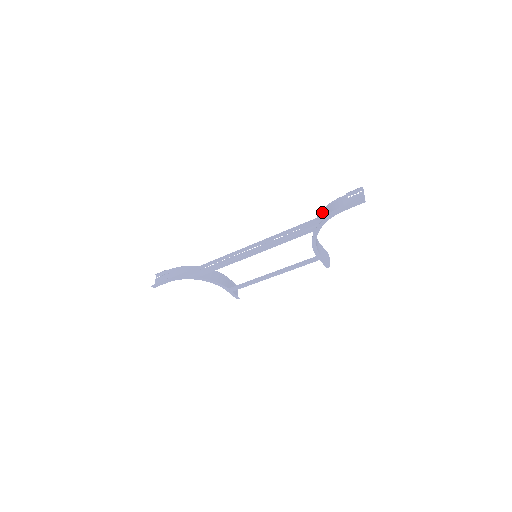
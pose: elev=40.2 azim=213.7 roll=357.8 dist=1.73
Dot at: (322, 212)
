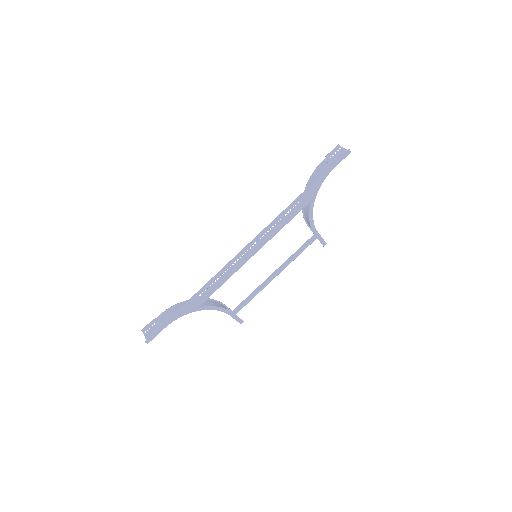
Dot at: (308, 184)
